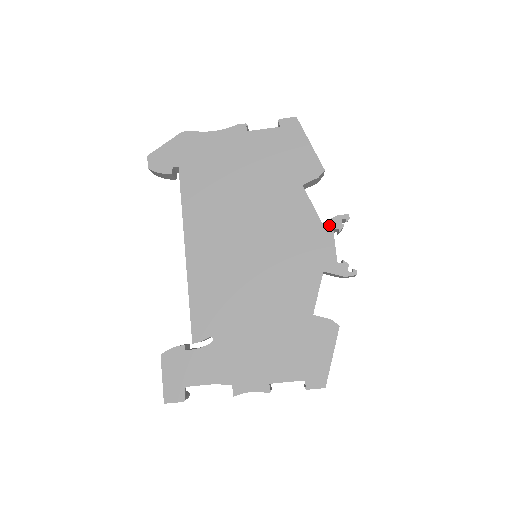
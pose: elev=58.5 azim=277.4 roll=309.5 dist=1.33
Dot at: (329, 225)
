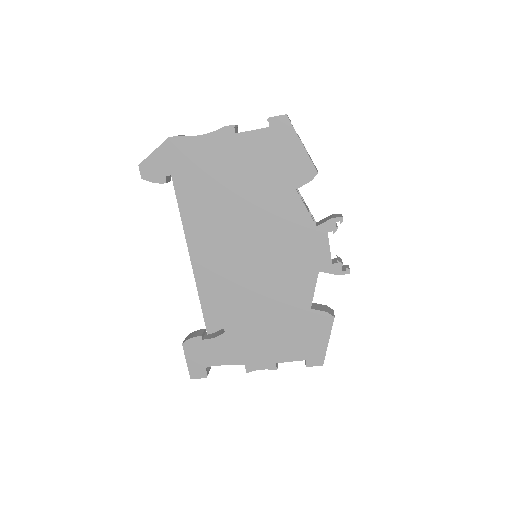
Dot at: (323, 228)
